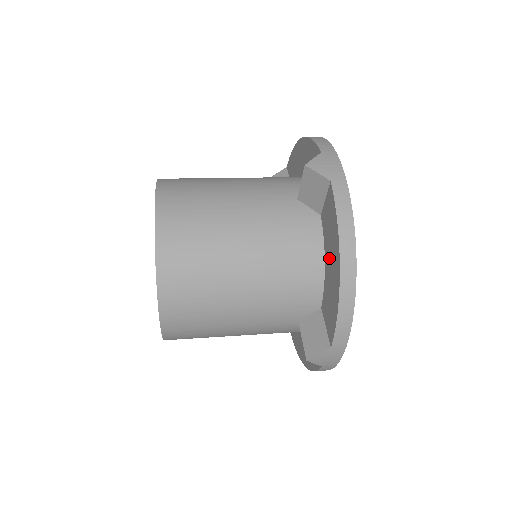
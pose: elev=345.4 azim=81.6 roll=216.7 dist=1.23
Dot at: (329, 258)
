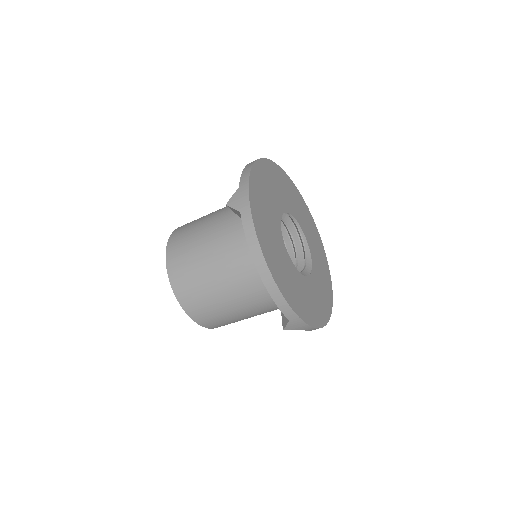
Dot at: occluded
